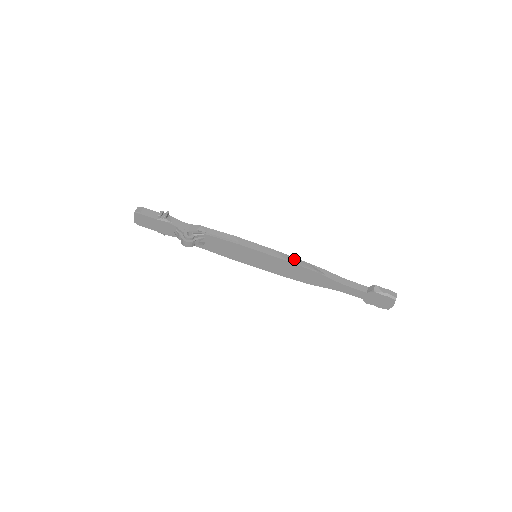
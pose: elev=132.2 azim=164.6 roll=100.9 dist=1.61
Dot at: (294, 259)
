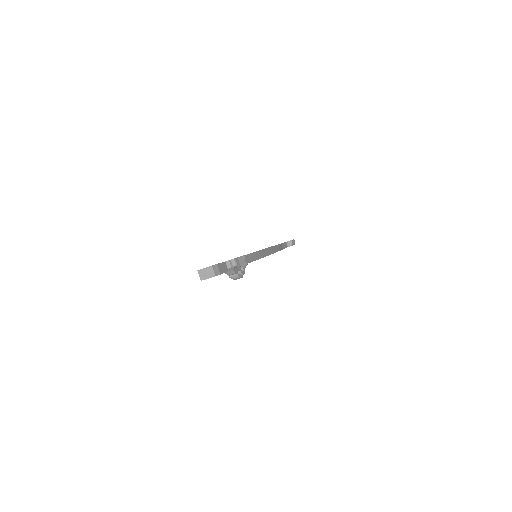
Dot at: (274, 248)
